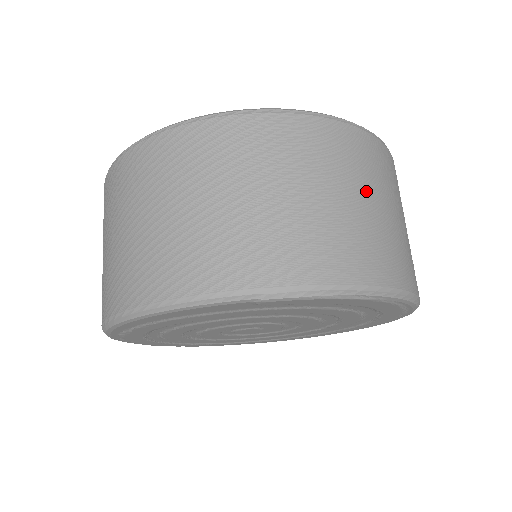
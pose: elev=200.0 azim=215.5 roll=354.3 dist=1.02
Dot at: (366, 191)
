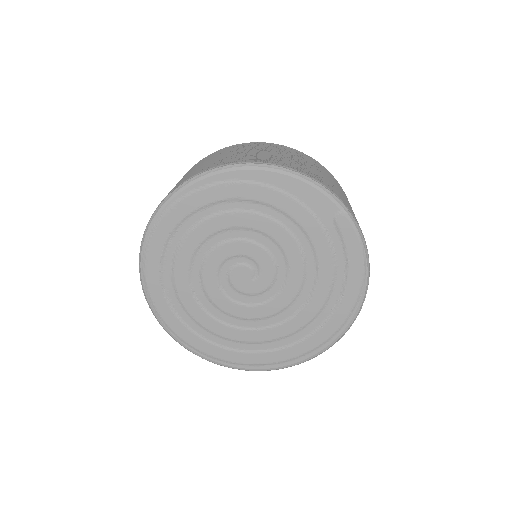
Dot at: occluded
